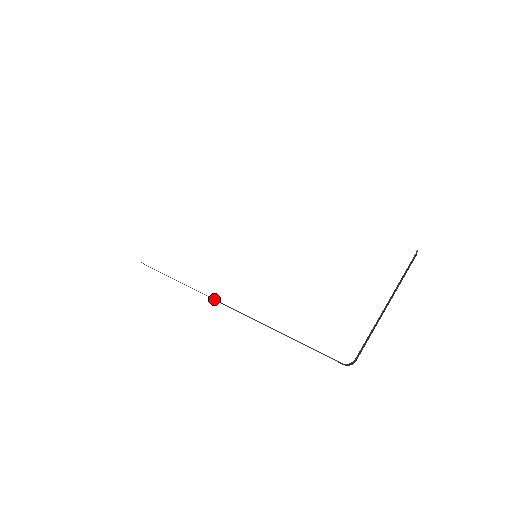
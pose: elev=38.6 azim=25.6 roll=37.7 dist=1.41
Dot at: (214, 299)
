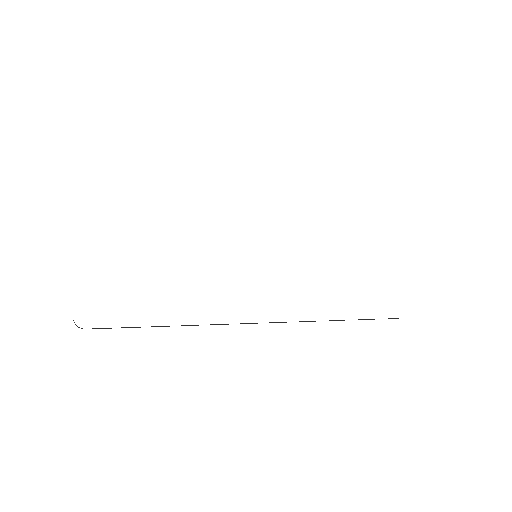
Dot at: (251, 323)
